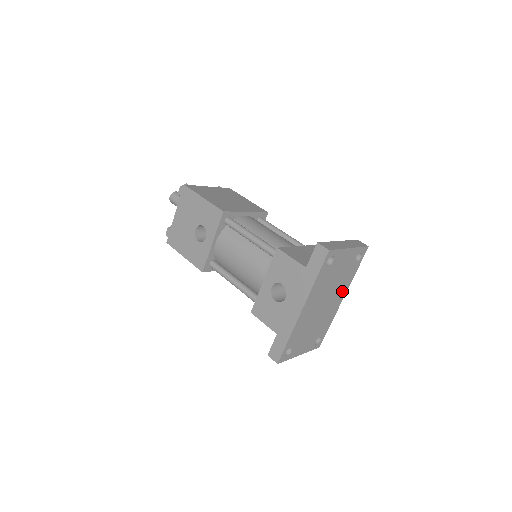
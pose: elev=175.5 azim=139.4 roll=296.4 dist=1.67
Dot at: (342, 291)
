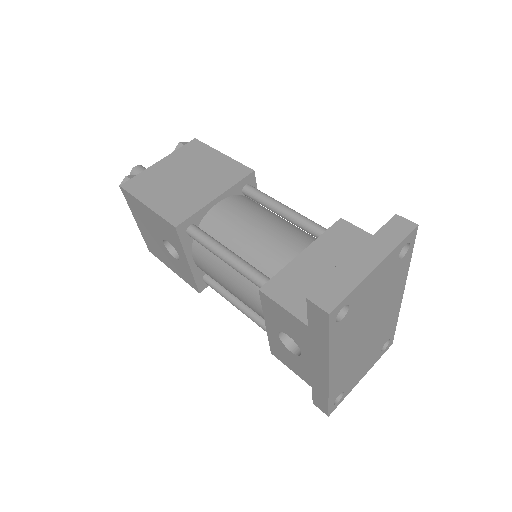
Dot at: (395, 293)
